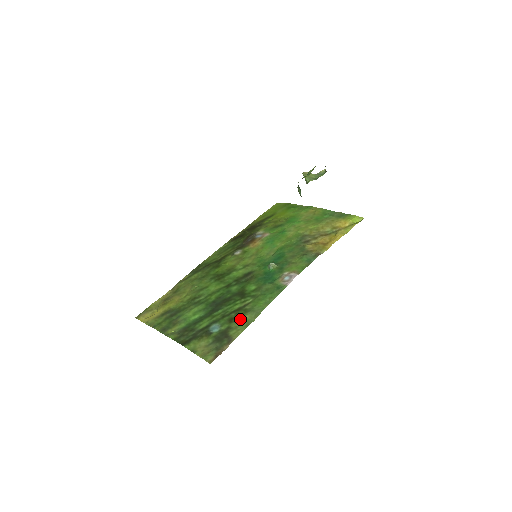
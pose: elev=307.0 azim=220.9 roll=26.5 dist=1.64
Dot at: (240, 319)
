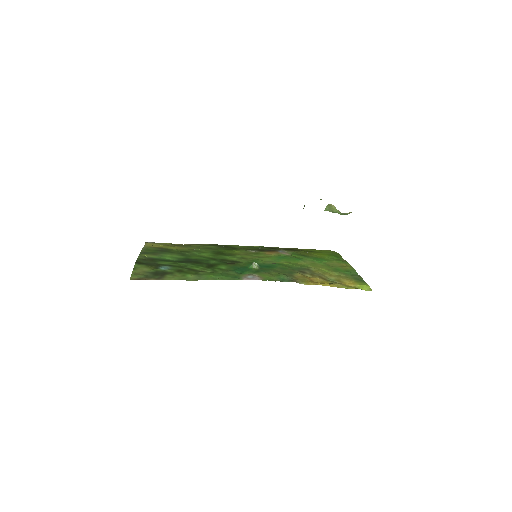
Dot at: (185, 274)
